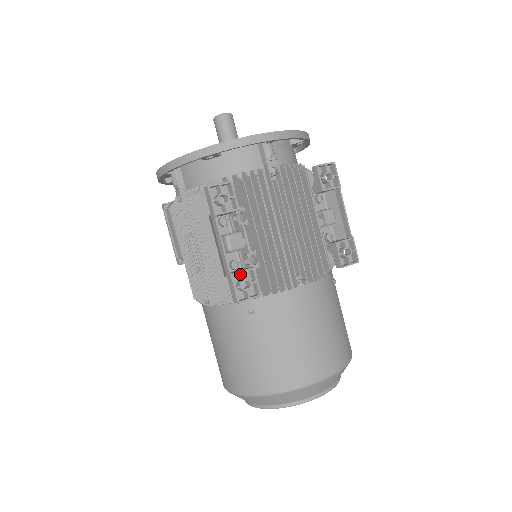
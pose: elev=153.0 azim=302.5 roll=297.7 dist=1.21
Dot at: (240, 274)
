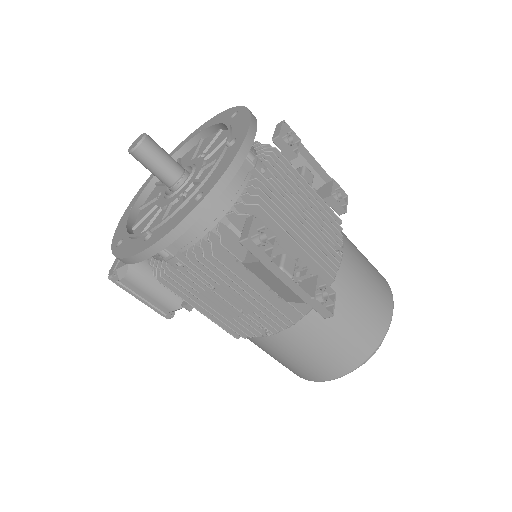
Dot at: (314, 291)
